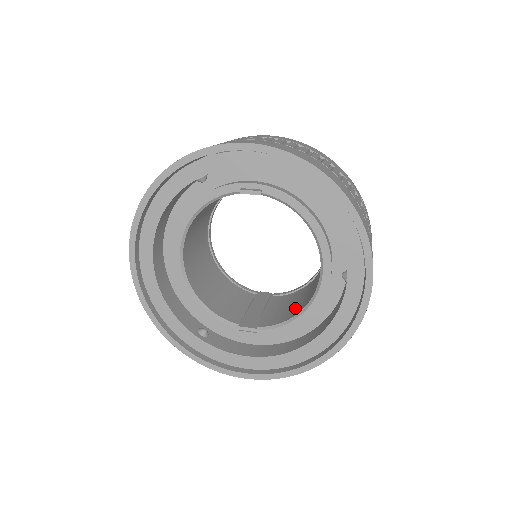
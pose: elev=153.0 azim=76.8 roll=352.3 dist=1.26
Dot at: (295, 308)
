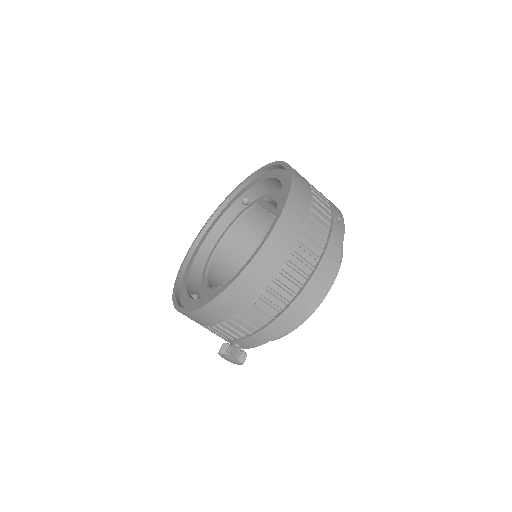
Dot at: occluded
